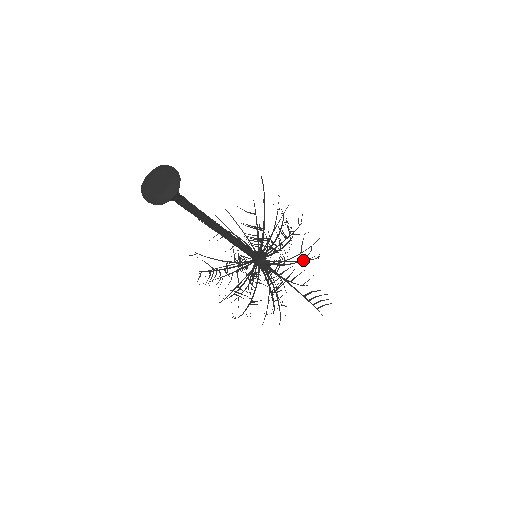
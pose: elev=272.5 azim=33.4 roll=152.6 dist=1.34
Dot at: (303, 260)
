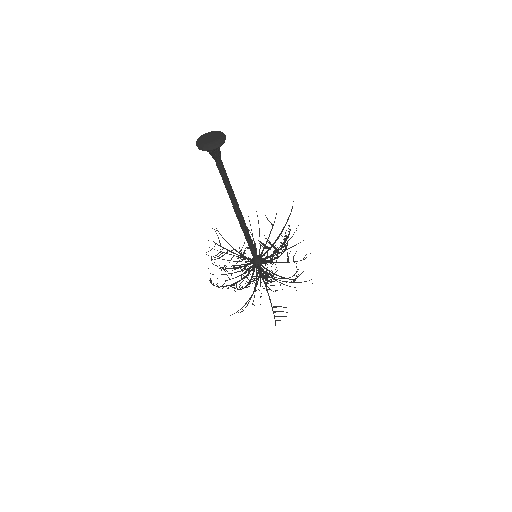
Dot at: (287, 278)
